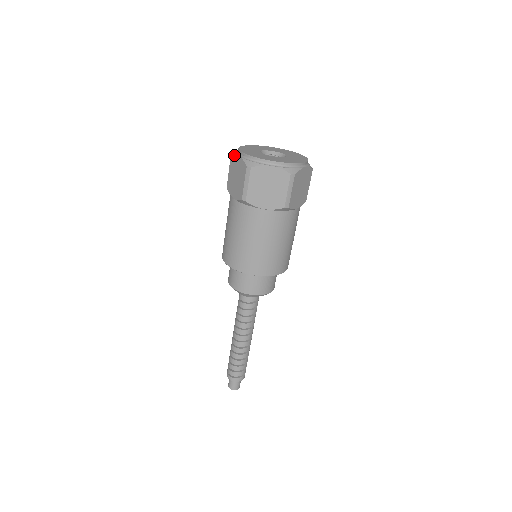
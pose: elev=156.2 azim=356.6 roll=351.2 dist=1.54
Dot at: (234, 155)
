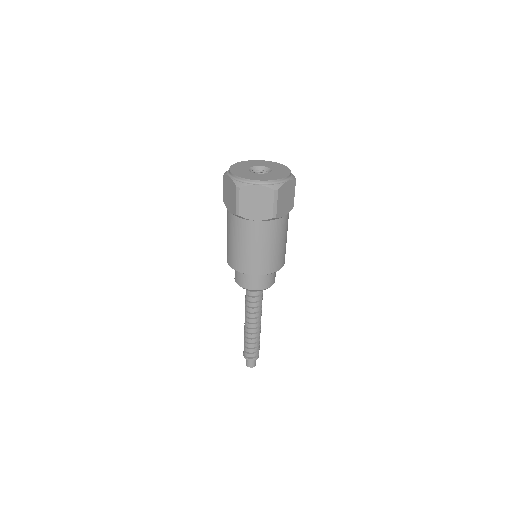
Dot at: (247, 186)
